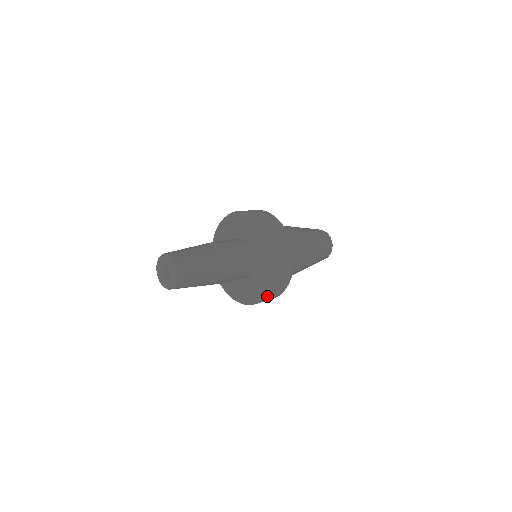
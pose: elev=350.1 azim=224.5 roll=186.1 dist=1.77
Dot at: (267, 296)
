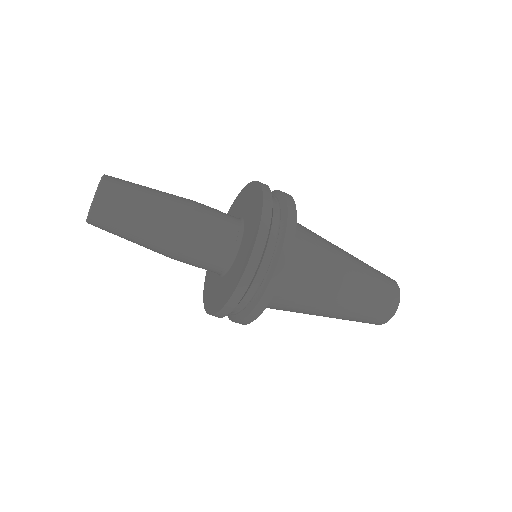
Dot at: (262, 190)
